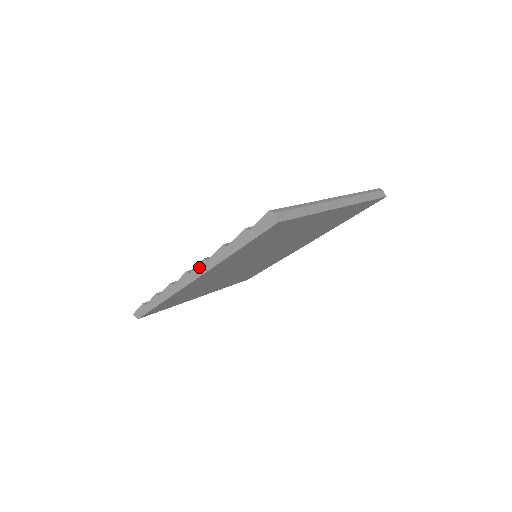
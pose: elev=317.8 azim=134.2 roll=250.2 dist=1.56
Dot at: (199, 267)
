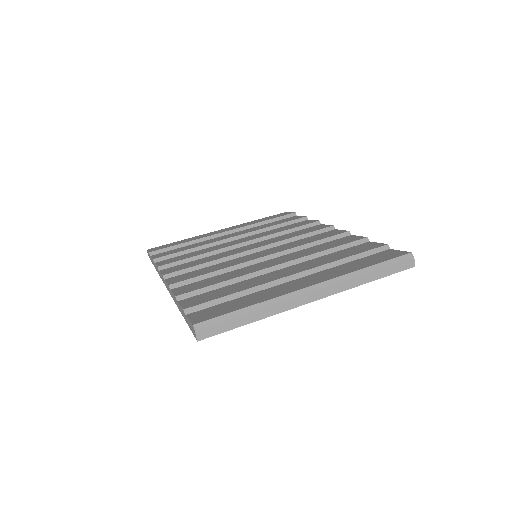
Dot at: (167, 285)
